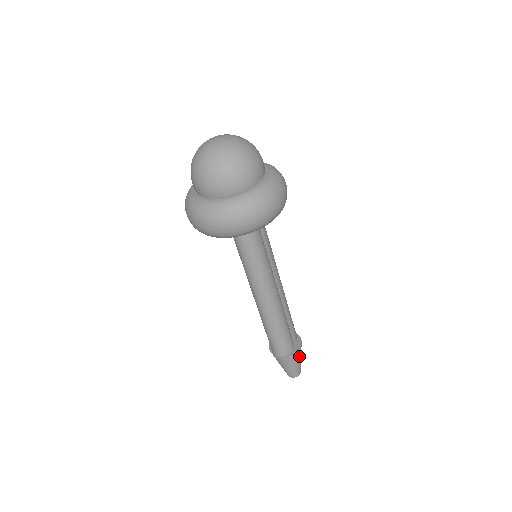
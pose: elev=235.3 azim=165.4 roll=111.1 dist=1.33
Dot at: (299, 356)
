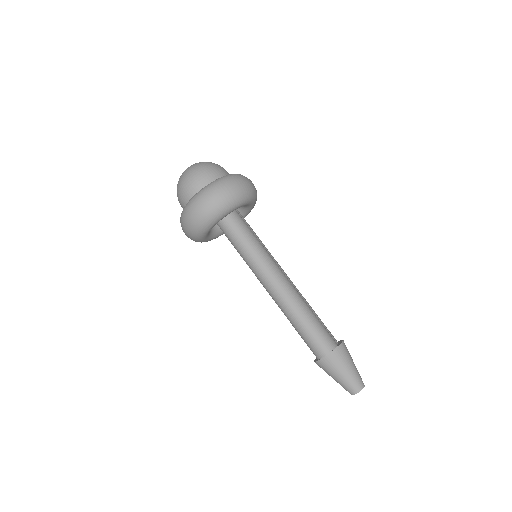
Dot at: (349, 355)
